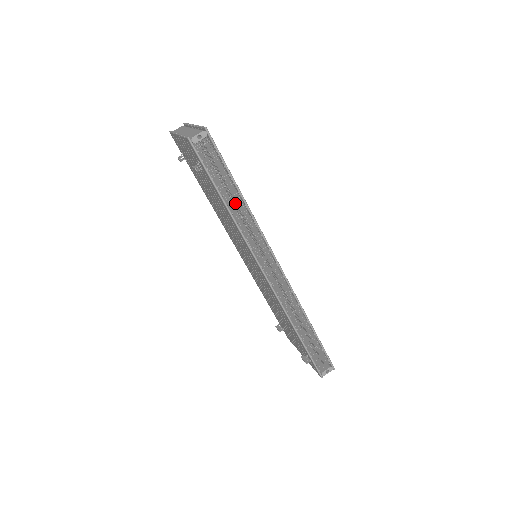
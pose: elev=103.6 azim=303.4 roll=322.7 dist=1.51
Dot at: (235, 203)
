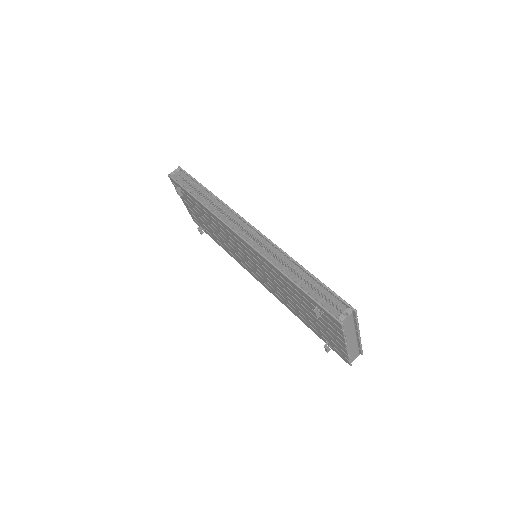
Dot at: occluded
